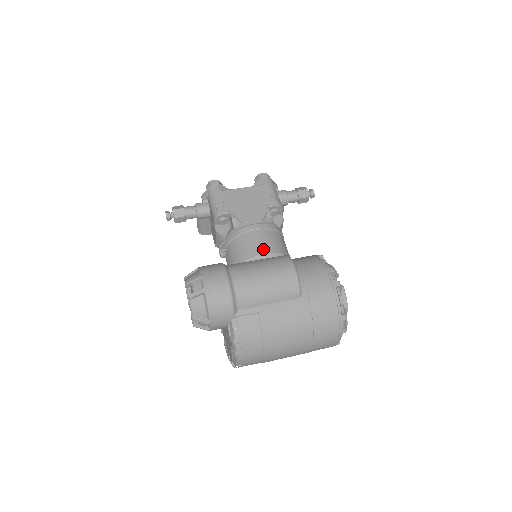
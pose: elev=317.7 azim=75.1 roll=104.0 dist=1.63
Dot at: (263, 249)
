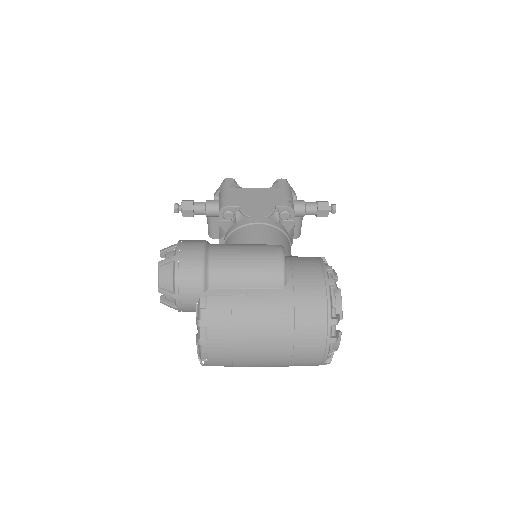
Dot at: (259, 242)
